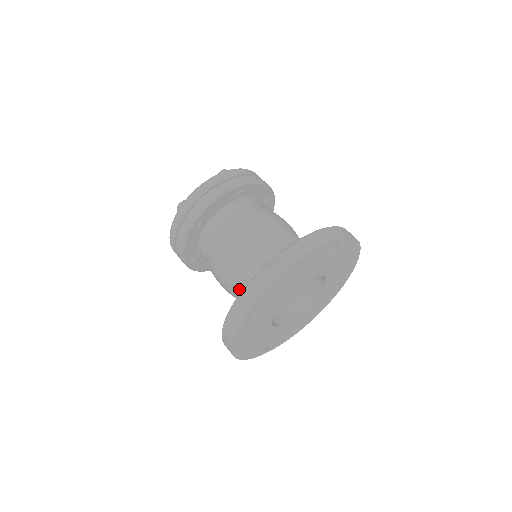
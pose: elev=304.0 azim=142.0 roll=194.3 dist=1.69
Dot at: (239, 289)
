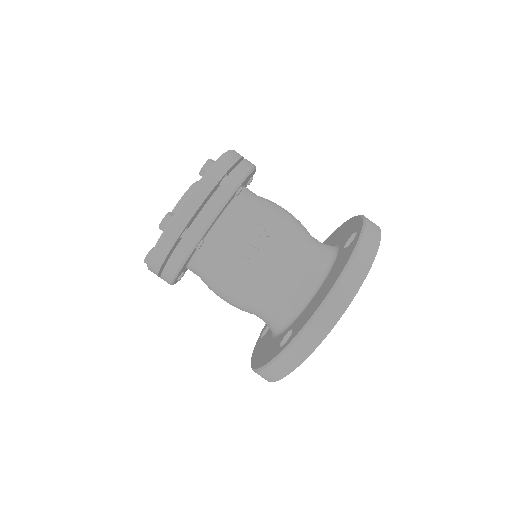
Dot at: (261, 309)
